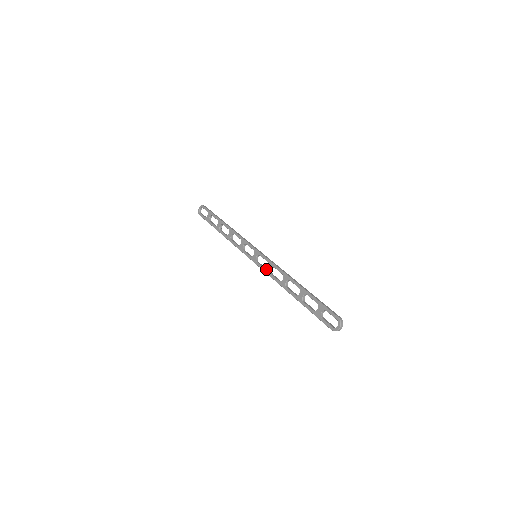
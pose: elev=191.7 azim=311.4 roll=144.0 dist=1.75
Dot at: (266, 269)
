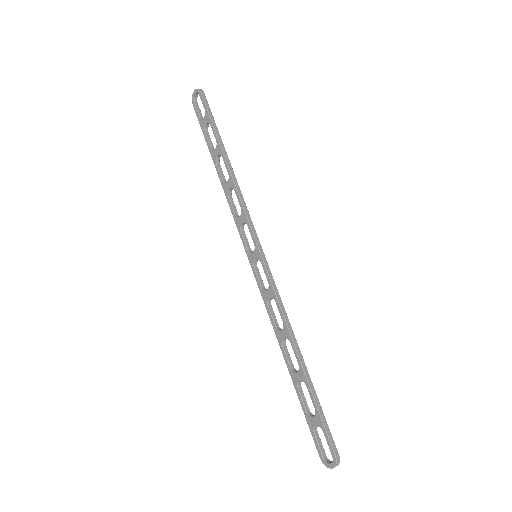
Dot at: (263, 292)
